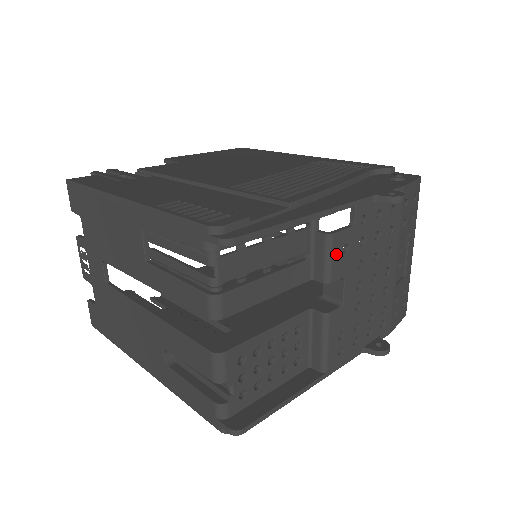
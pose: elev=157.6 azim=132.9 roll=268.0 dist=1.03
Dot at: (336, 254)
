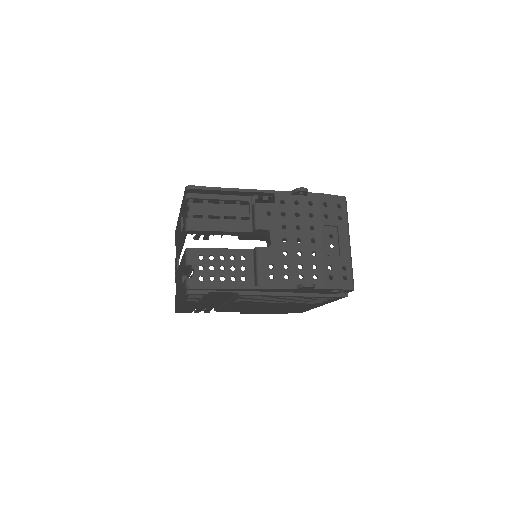
Dot at: (261, 214)
